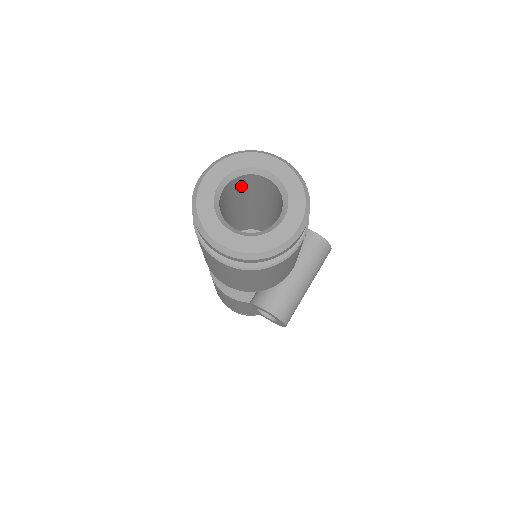
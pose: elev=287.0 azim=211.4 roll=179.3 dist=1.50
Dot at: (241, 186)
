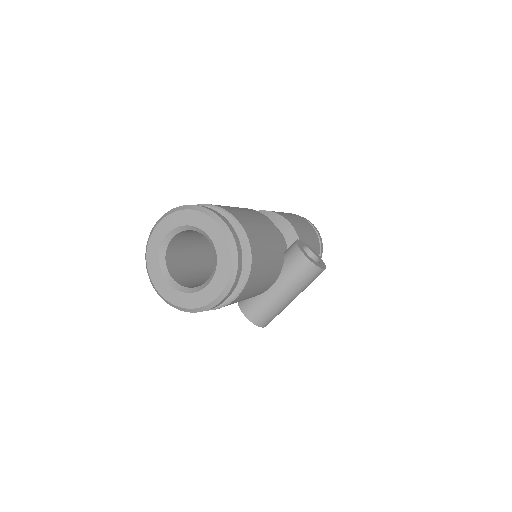
Dot at: occluded
